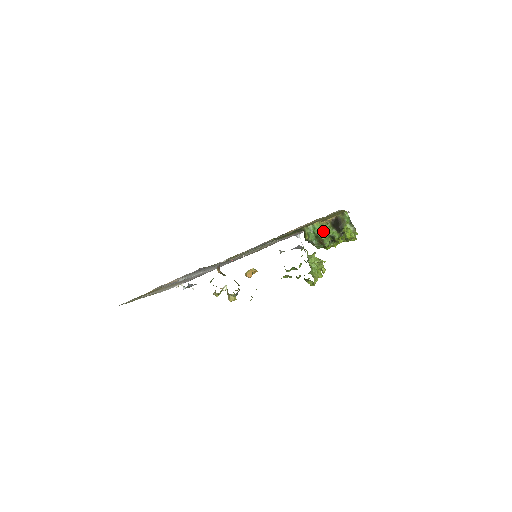
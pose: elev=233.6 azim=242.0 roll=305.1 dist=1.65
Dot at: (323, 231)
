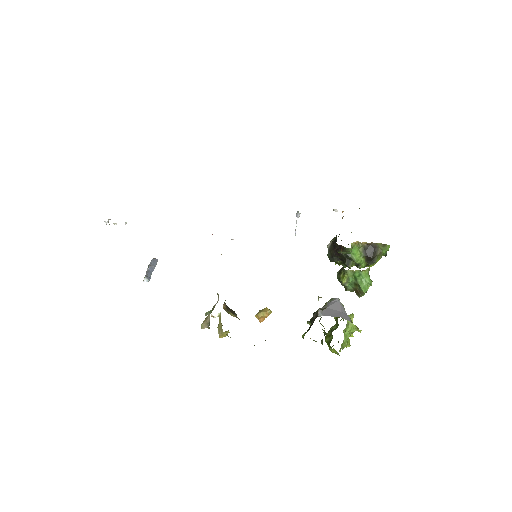
Dot at: (369, 284)
